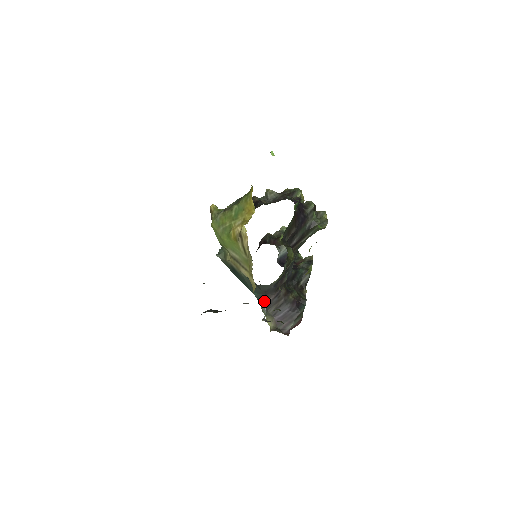
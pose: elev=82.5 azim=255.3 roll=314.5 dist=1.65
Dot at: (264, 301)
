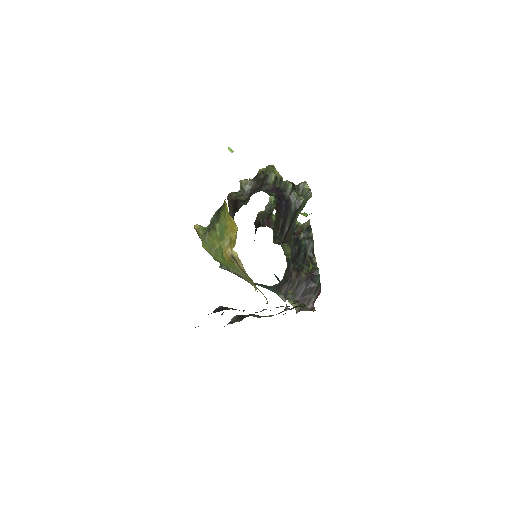
Dot at: (280, 293)
